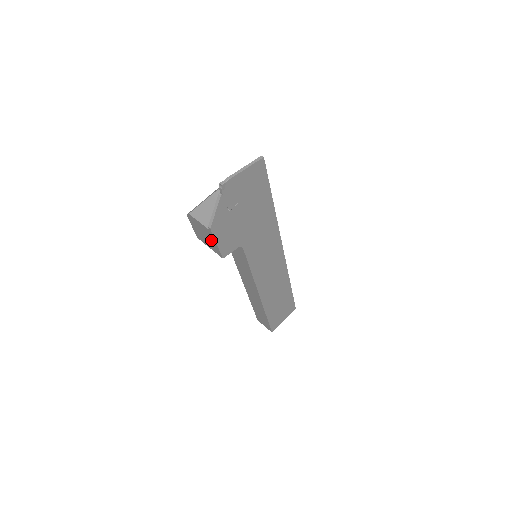
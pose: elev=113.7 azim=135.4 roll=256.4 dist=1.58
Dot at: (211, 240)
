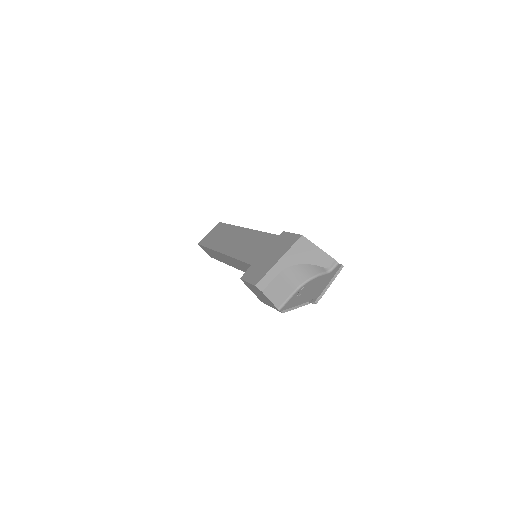
Dot at: (267, 302)
